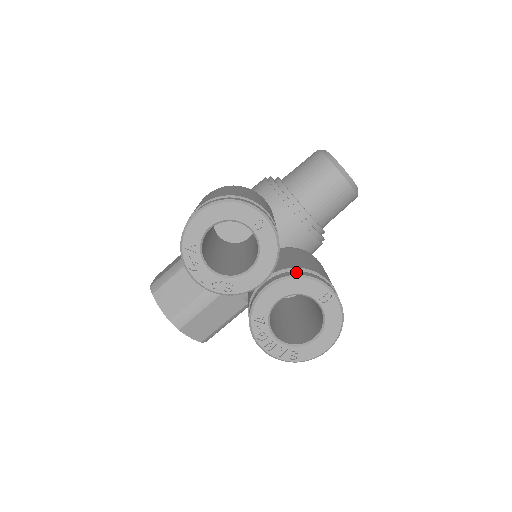
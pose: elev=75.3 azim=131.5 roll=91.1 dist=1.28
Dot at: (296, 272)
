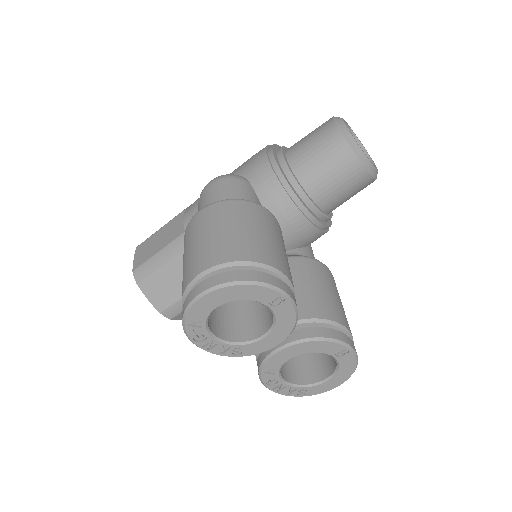
Dot at: (313, 330)
